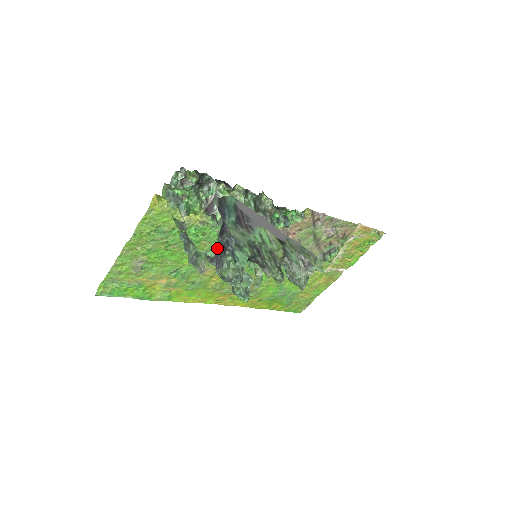
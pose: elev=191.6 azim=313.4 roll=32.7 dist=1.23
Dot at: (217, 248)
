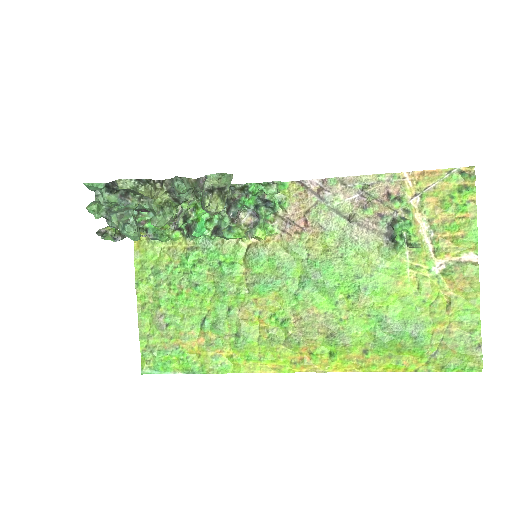
Dot at: occluded
